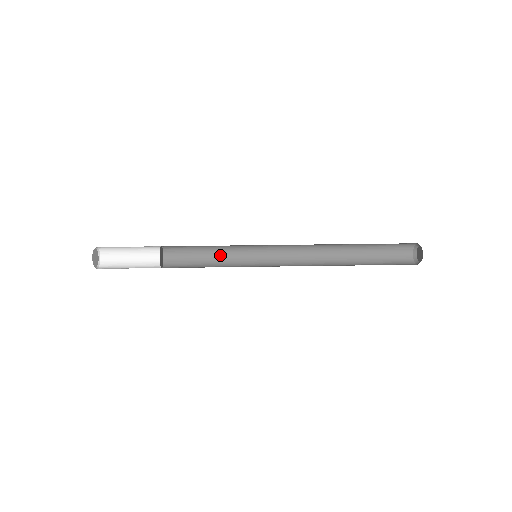
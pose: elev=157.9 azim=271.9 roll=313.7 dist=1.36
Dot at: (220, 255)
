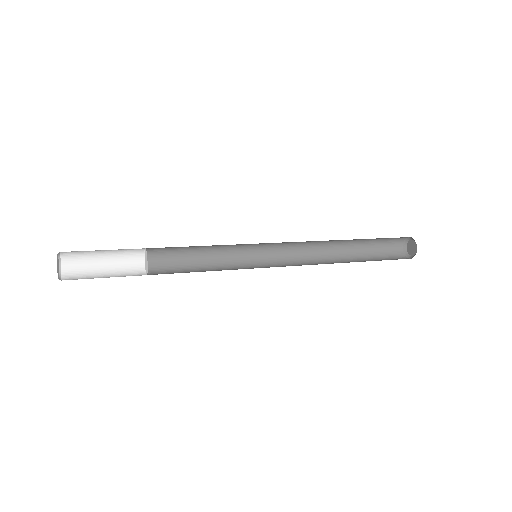
Dot at: (213, 265)
